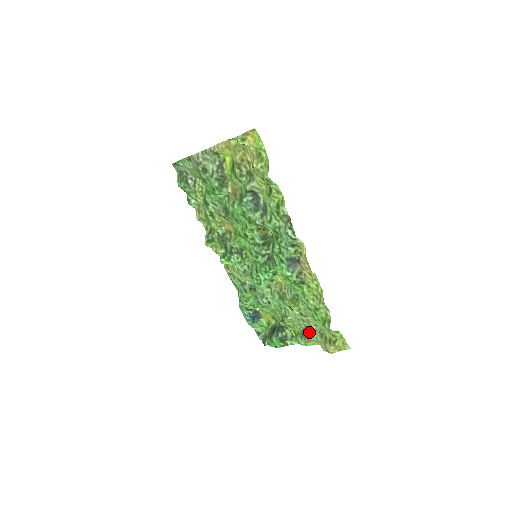
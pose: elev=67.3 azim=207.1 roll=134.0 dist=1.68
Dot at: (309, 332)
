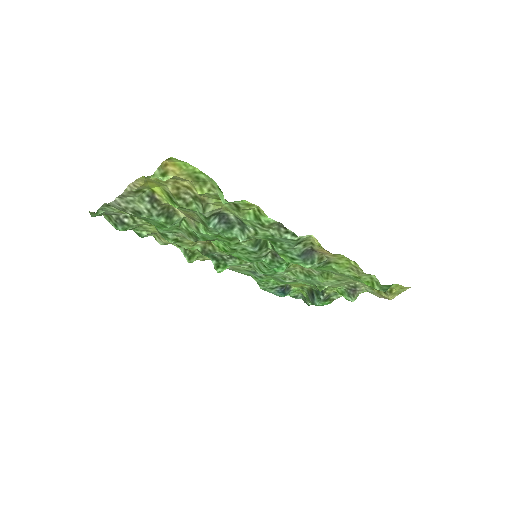
Dot at: (355, 288)
